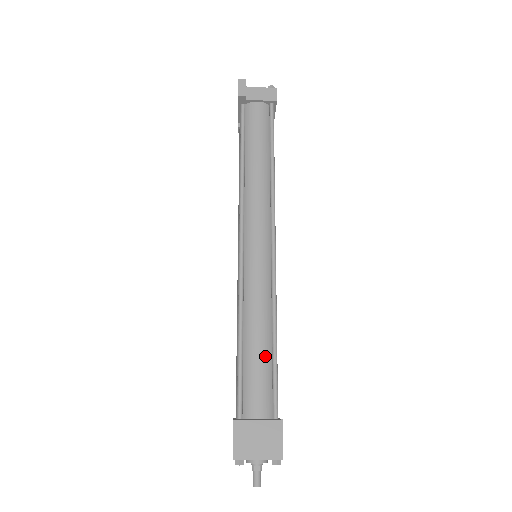
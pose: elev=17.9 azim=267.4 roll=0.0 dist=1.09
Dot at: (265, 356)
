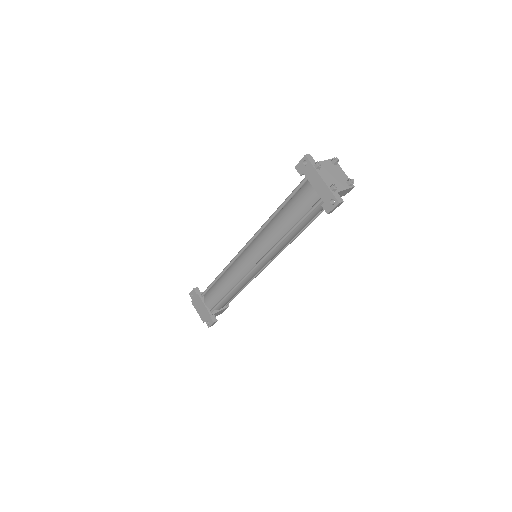
Dot at: occluded
